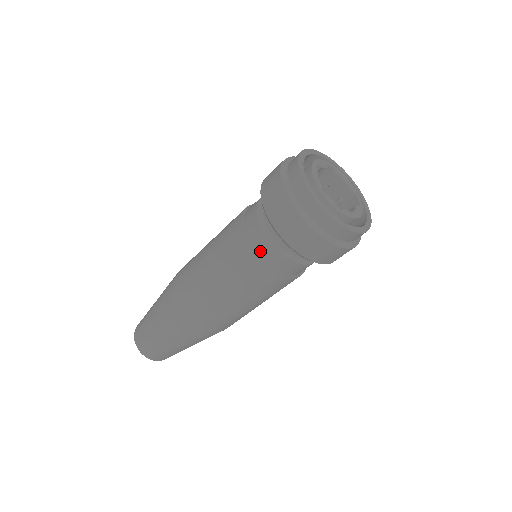
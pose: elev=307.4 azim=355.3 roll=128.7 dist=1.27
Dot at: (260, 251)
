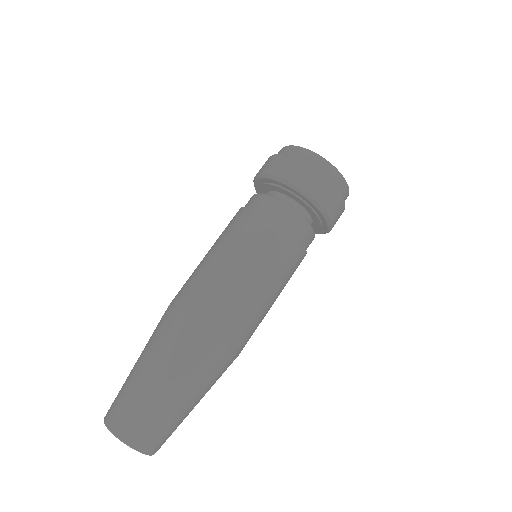
Dot at: (289, 224)
